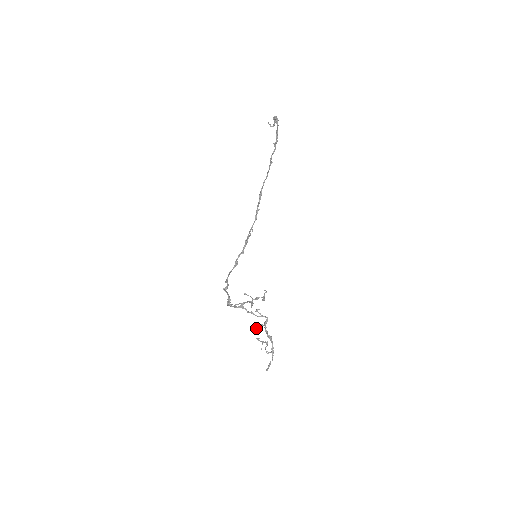
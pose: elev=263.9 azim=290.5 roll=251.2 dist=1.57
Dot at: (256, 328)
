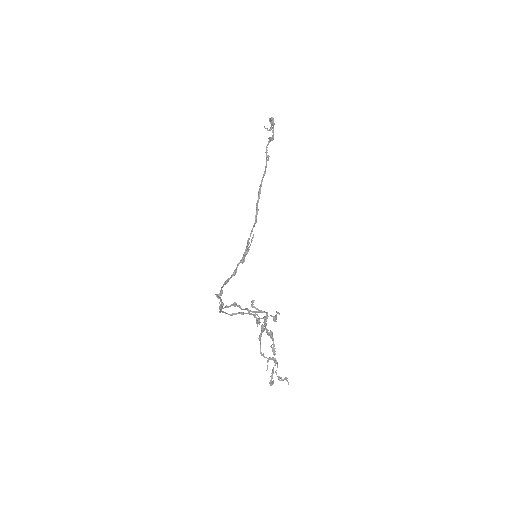
Dot at: (258, 338)
